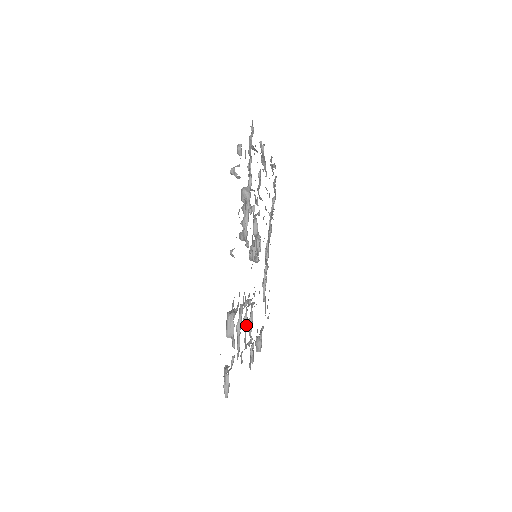
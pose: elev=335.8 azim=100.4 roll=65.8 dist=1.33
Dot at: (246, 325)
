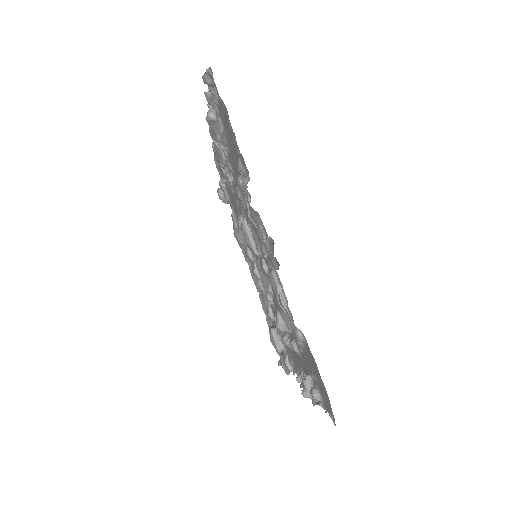
Dot at: (262, 291)
